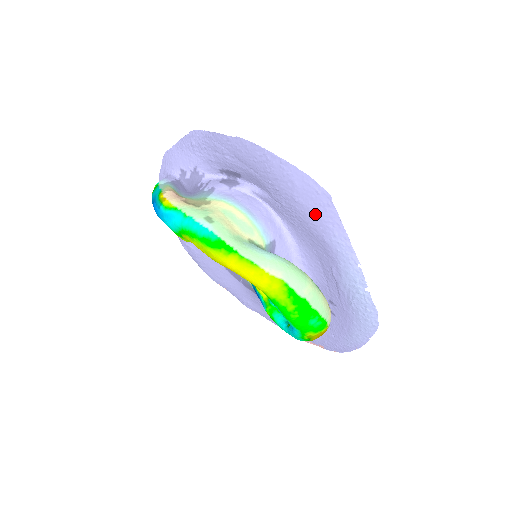
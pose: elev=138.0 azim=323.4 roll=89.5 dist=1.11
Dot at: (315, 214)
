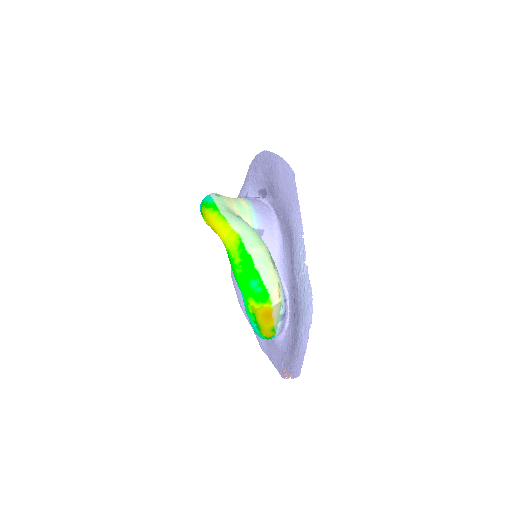
Dot at: (286, 195)
